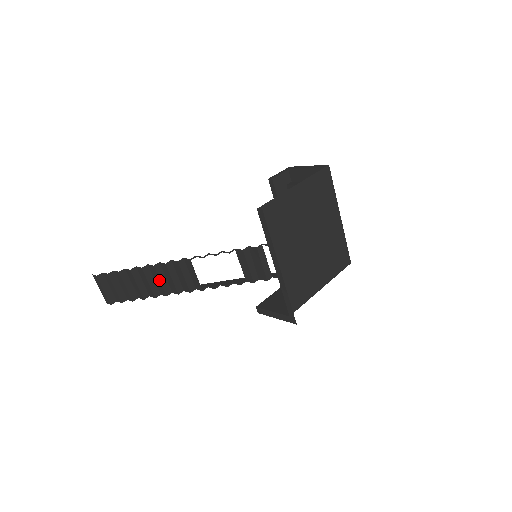
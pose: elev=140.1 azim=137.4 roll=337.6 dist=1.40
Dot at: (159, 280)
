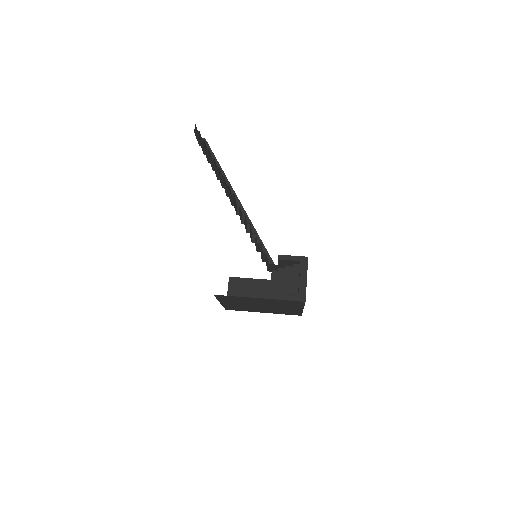
Dot at: (220, 181)
